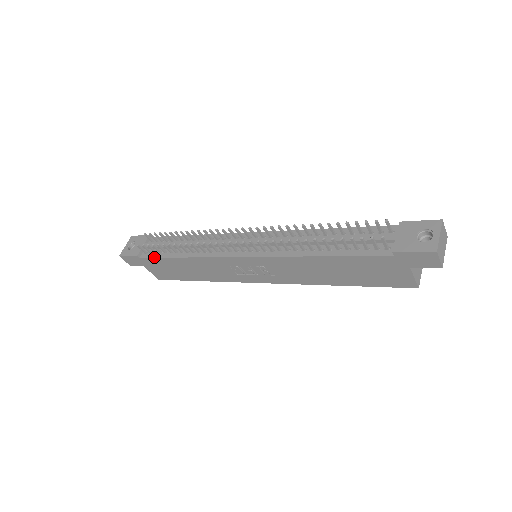
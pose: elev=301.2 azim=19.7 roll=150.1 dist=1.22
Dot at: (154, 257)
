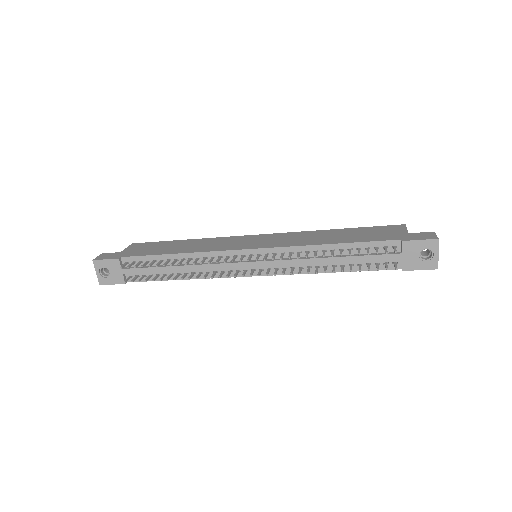
Dot at: occluded
